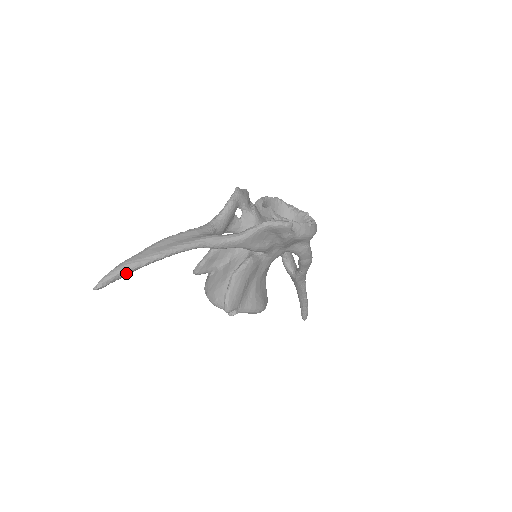
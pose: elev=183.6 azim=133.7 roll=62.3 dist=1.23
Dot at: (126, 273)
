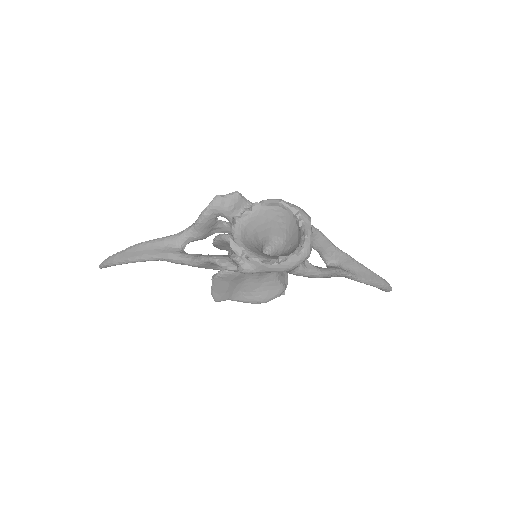
Dot at: occluded
